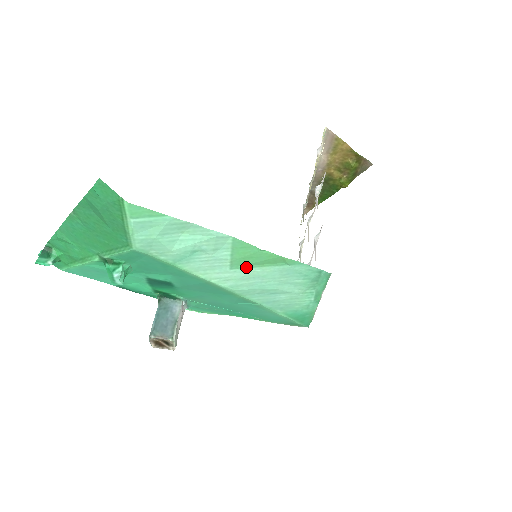
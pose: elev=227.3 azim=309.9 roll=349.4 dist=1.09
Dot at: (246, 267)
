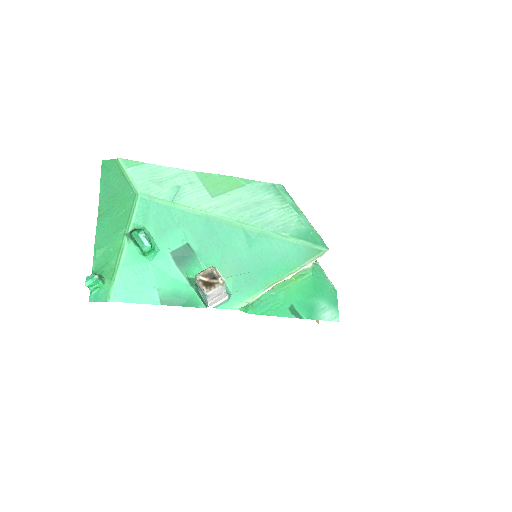
Dot at: (221, 194)
